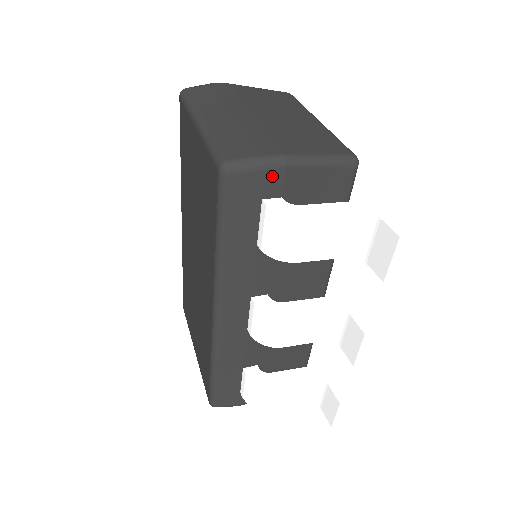
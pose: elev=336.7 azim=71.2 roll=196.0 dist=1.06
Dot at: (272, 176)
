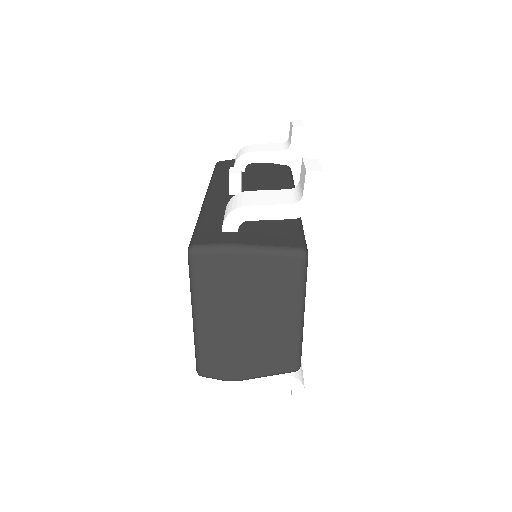
Dot at: occluded
